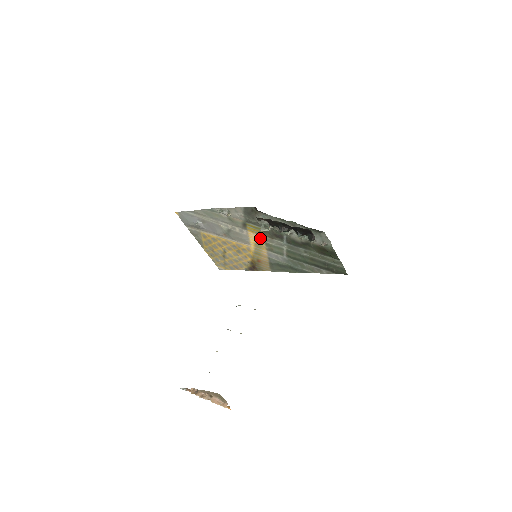
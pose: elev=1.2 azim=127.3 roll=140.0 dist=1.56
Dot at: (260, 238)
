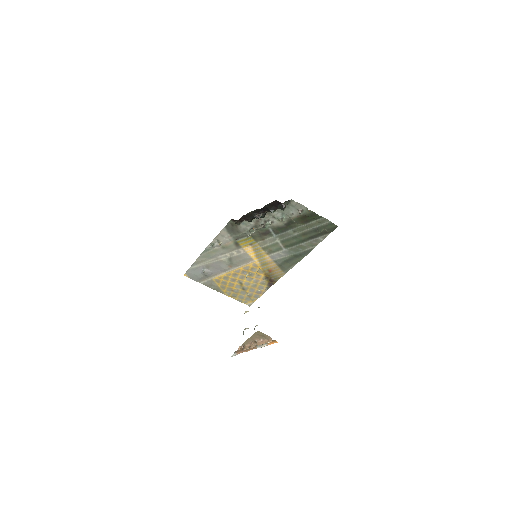
Dot at: (255, 247)
